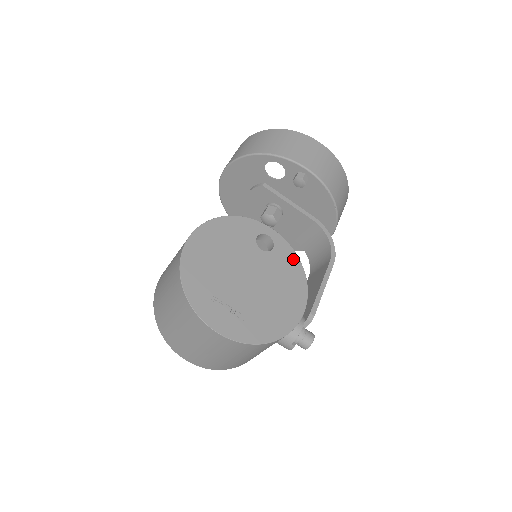
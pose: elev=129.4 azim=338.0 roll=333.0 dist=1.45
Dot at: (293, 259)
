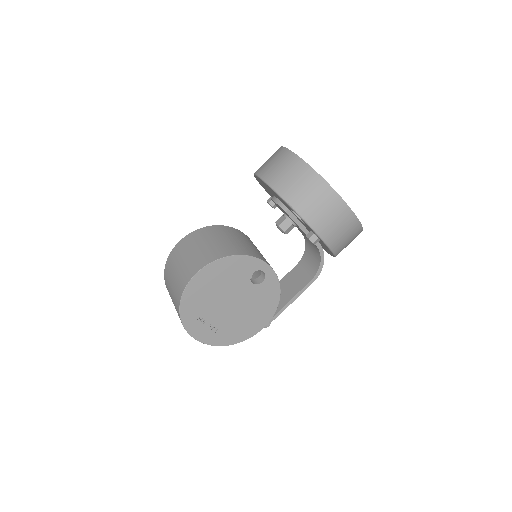
Dot at: (275, 290)
